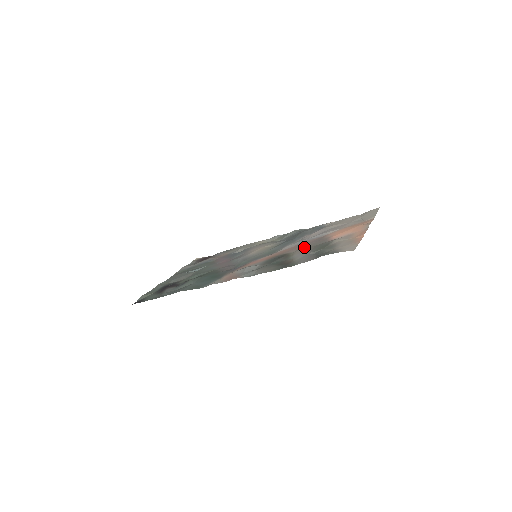
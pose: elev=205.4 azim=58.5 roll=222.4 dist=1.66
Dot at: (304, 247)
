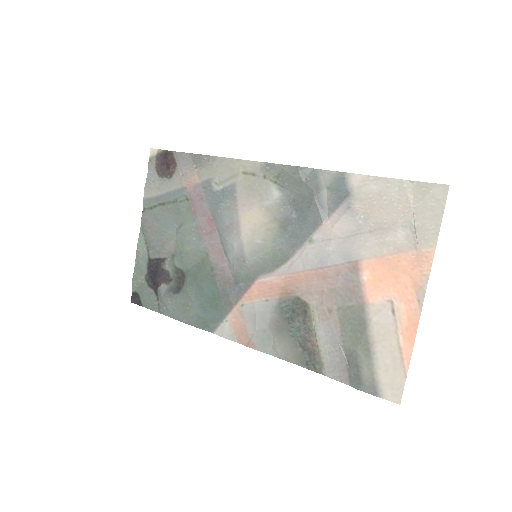
Dot at: (327, 301)
